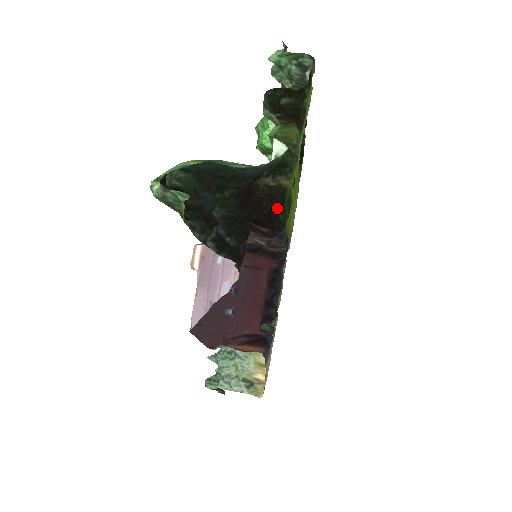
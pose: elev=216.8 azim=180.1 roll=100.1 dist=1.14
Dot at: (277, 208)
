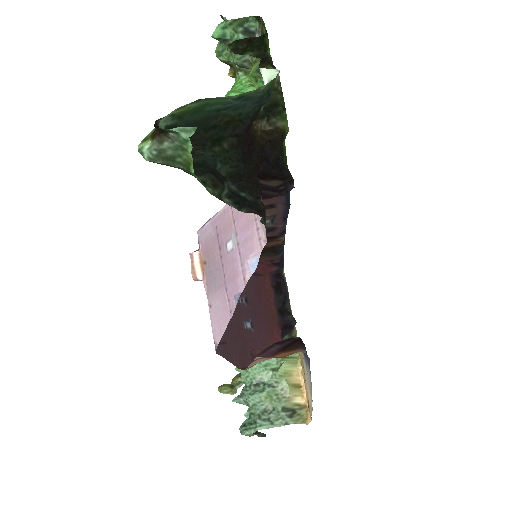
Dot at: (280, 157)
